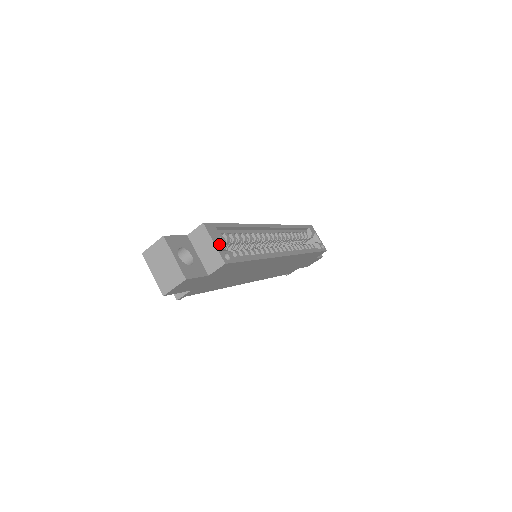
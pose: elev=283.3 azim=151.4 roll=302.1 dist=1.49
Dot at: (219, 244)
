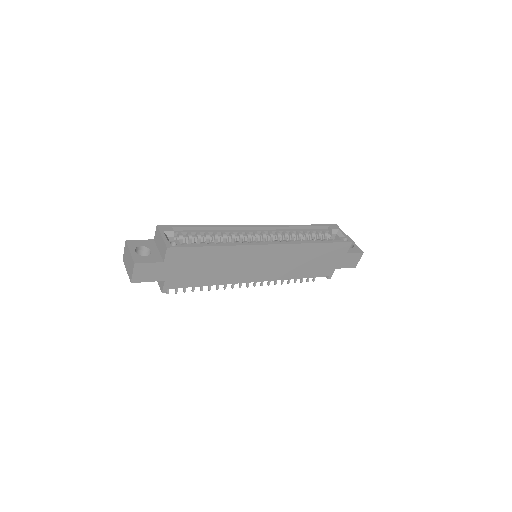
Dot at: (180, 241)
